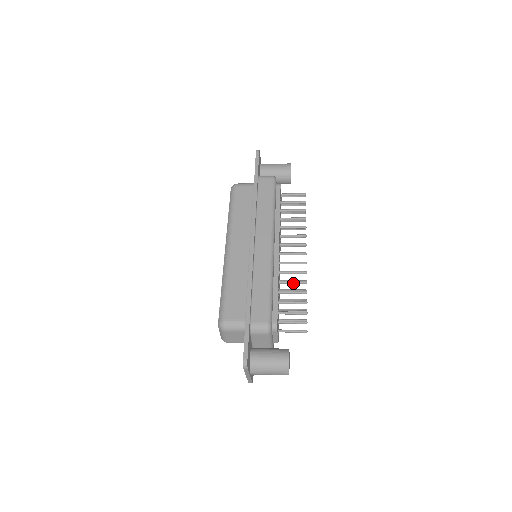
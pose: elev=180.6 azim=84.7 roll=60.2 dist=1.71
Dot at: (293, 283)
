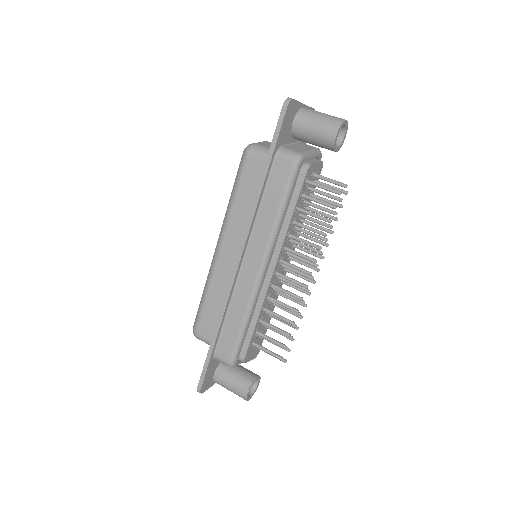
Dot at: (279, 318)
